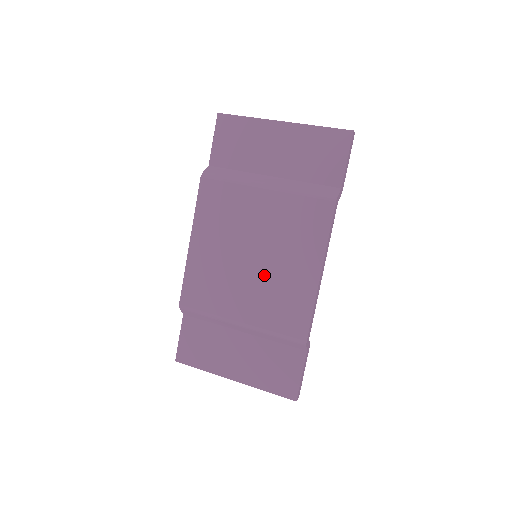
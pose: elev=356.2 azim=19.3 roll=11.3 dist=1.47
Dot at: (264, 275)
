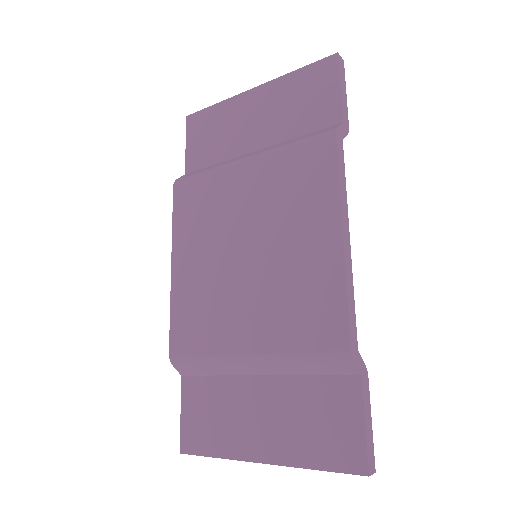
Dot at: (266, 271)
